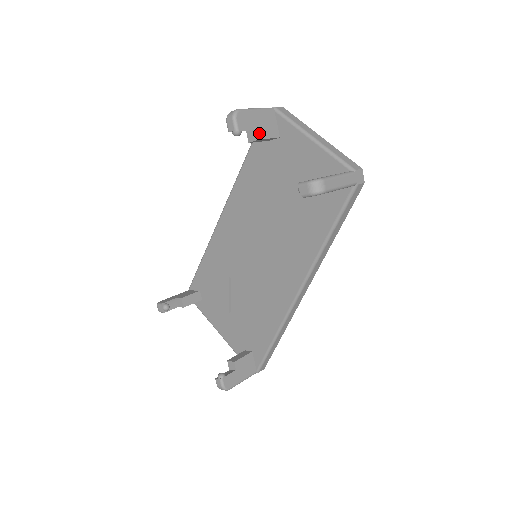
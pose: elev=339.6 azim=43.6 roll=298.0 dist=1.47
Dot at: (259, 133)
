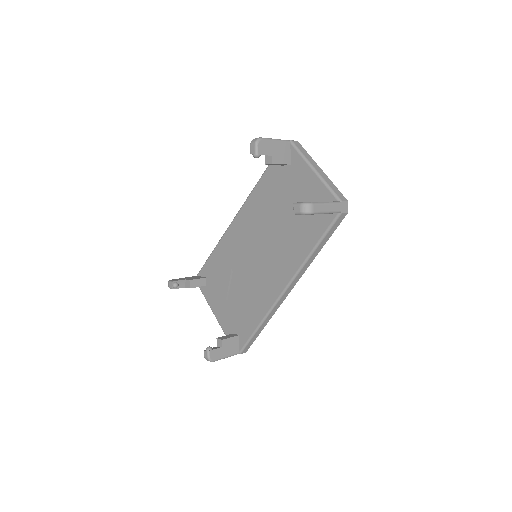
Dot at: (274, 159)
